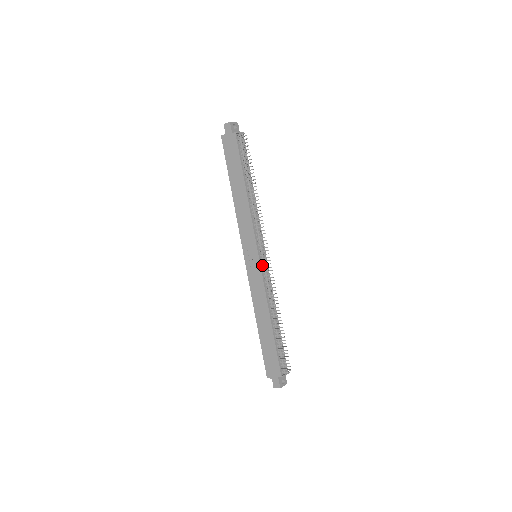
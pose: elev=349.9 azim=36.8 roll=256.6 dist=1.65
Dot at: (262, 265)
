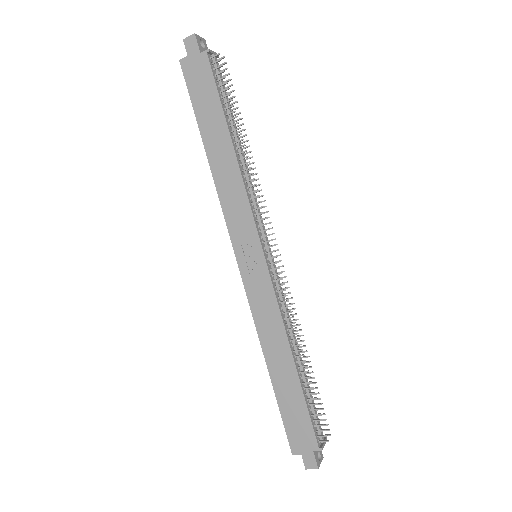
Dot at: (270, 269)
